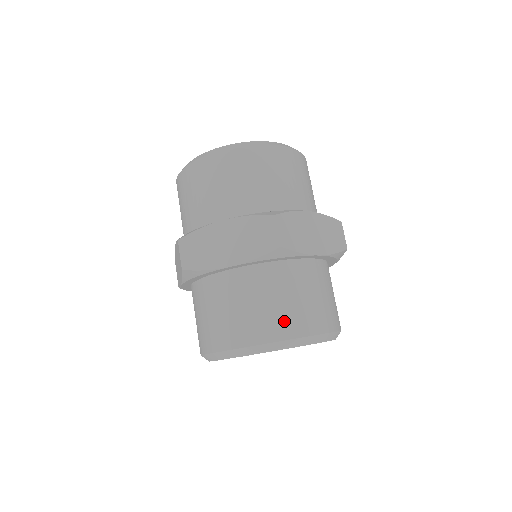
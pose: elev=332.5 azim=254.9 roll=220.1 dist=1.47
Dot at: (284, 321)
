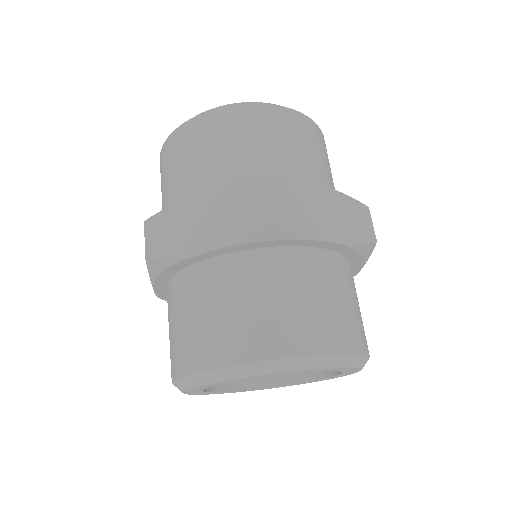
Dot at: (279, 330)
